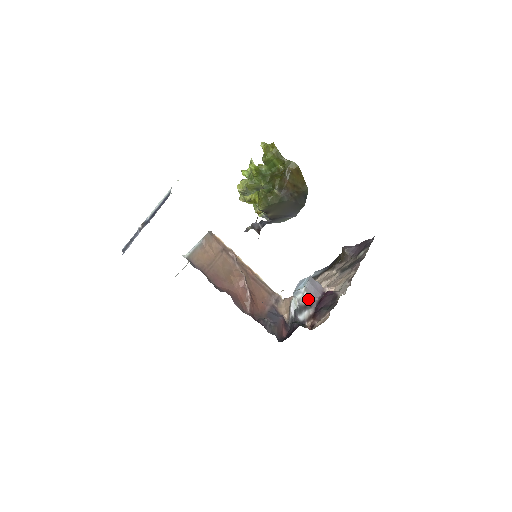
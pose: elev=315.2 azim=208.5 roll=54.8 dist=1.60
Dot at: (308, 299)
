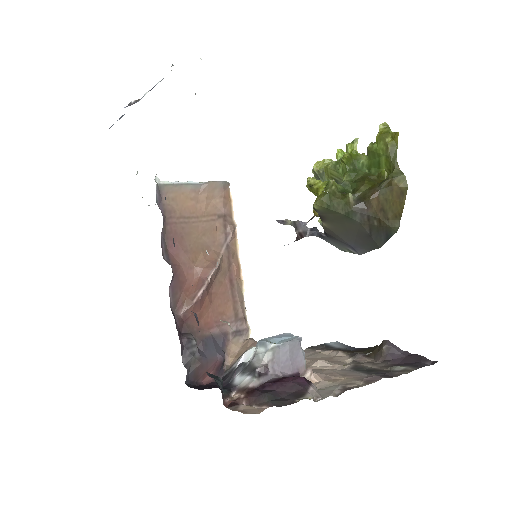
Dot at: (267, 363)
